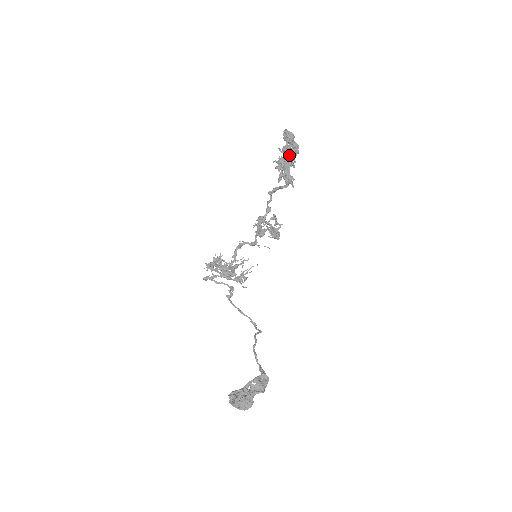
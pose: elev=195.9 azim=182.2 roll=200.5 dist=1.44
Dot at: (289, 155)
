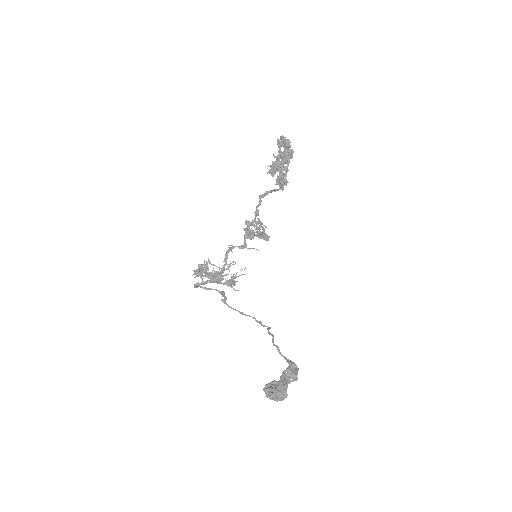
Dot at: (284, 160)
